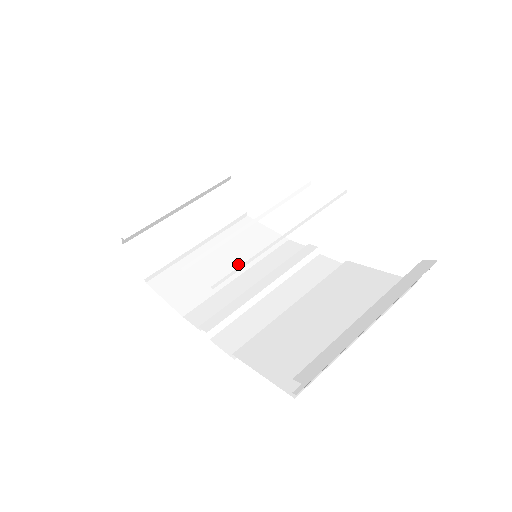
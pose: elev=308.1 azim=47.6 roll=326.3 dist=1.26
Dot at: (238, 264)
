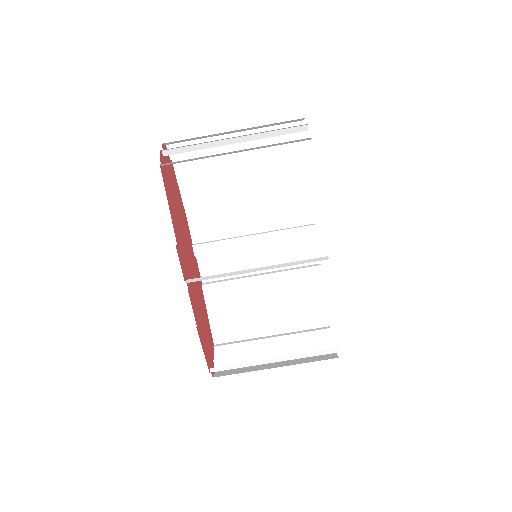
Dot at: (255, 194)
